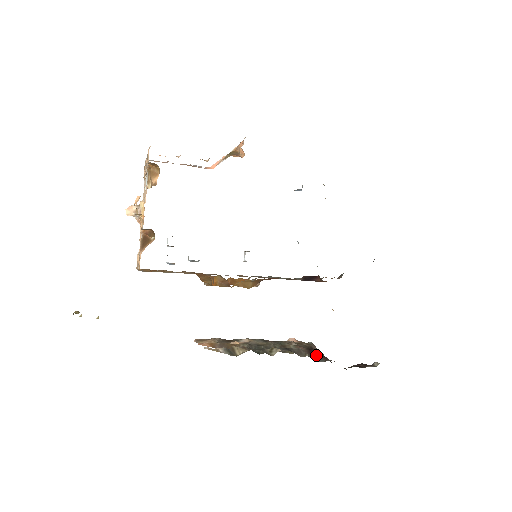
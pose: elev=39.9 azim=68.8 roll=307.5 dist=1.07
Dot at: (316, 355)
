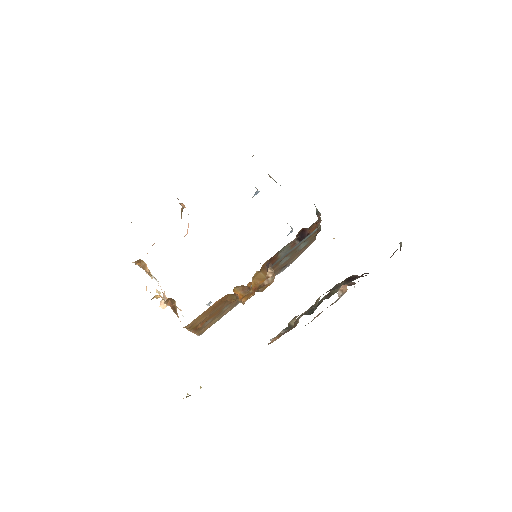
Dot at: (354, 279)
